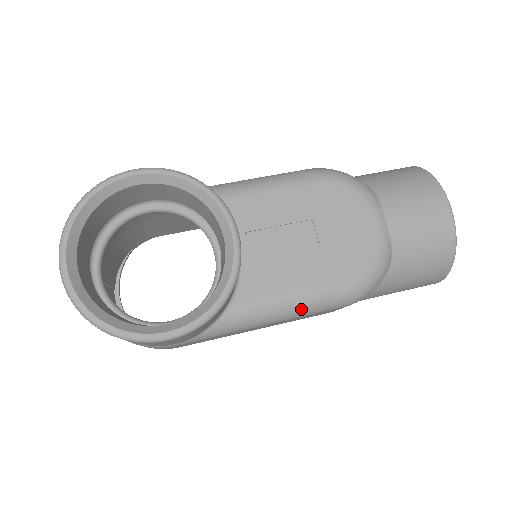
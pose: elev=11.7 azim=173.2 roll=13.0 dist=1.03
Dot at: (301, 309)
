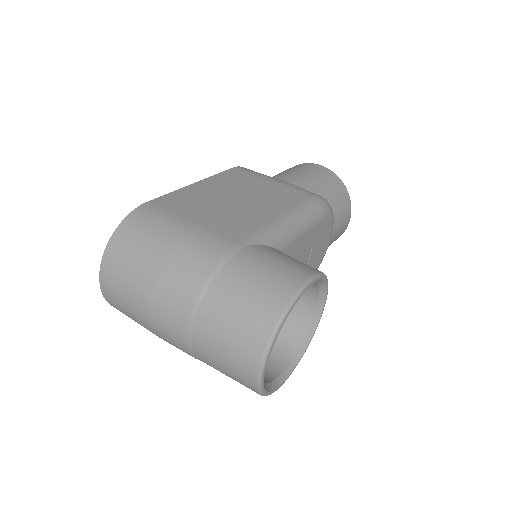
Dot at: occluded
